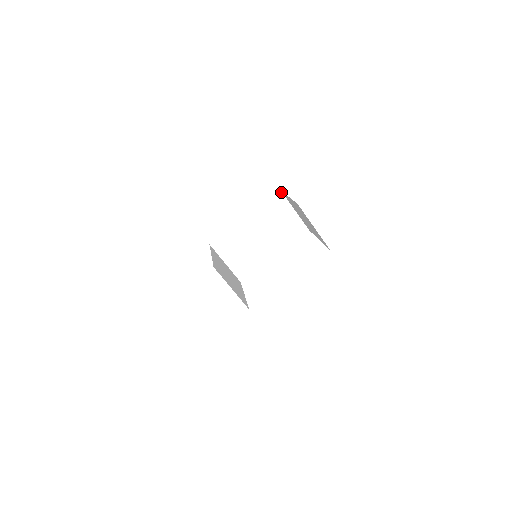
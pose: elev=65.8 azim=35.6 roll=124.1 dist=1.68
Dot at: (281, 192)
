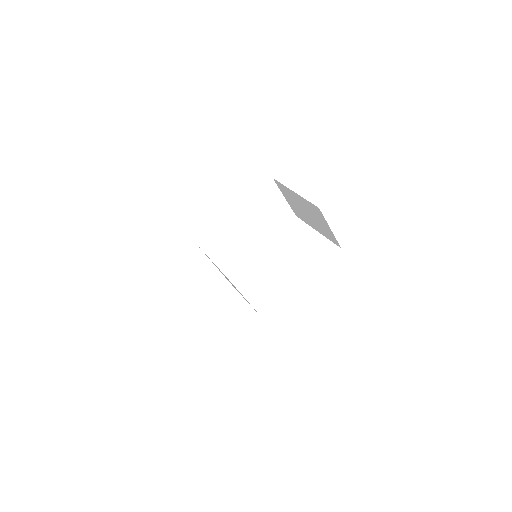
Dot at: (273, 180)
